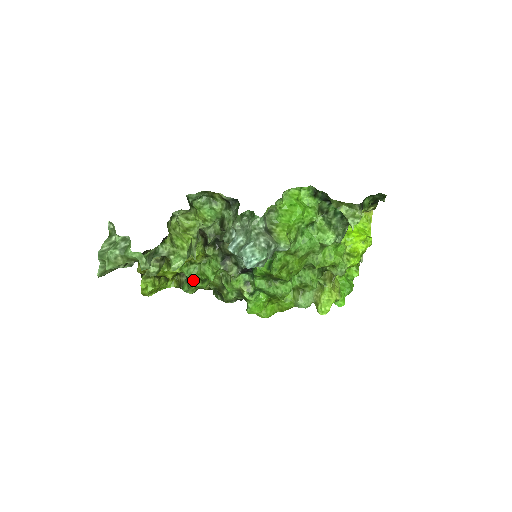
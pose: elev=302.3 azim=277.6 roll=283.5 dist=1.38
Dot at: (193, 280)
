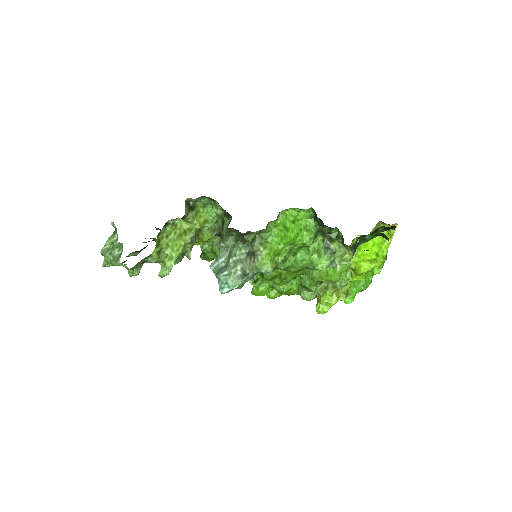
Dot at: (208, 253)
